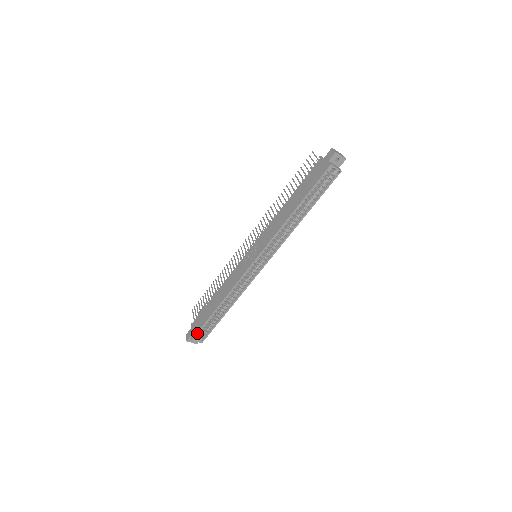
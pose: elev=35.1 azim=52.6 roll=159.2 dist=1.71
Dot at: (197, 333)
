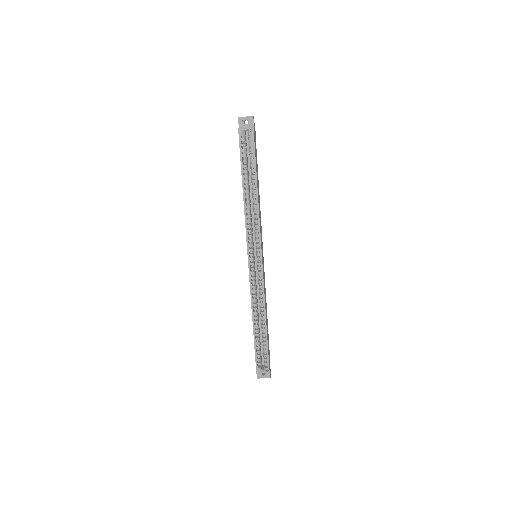
Dot at: (256, 363)
